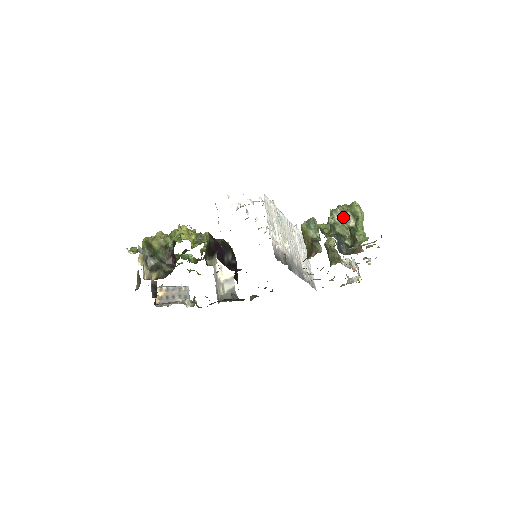
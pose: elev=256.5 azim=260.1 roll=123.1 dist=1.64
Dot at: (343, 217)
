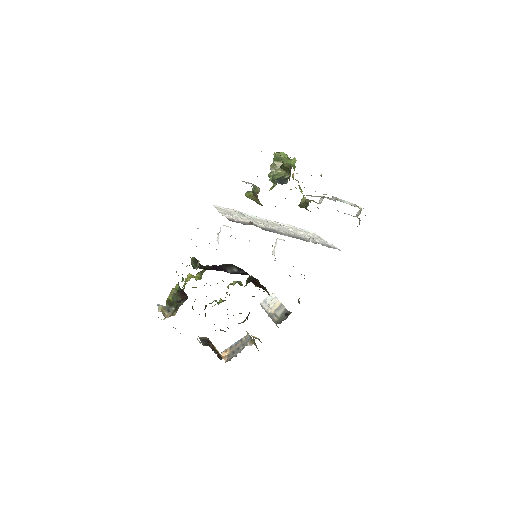
Dot at: (278, 170)
